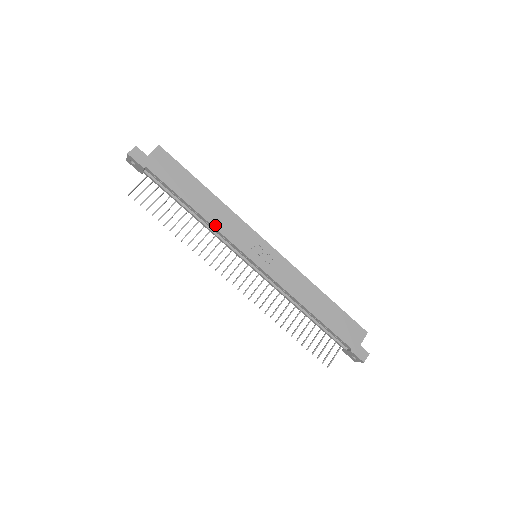
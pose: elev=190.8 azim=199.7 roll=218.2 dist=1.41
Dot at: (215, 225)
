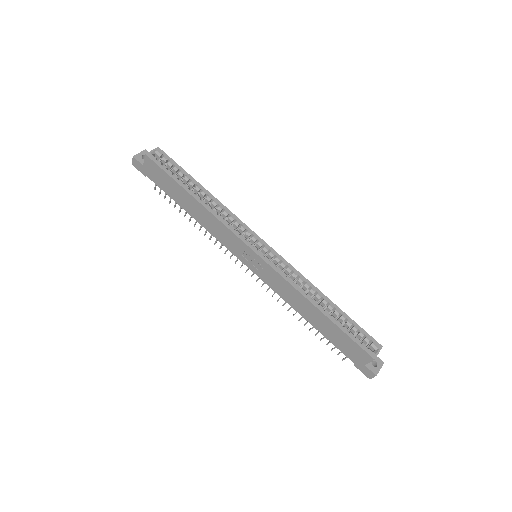
Dot at: (208, 230)
